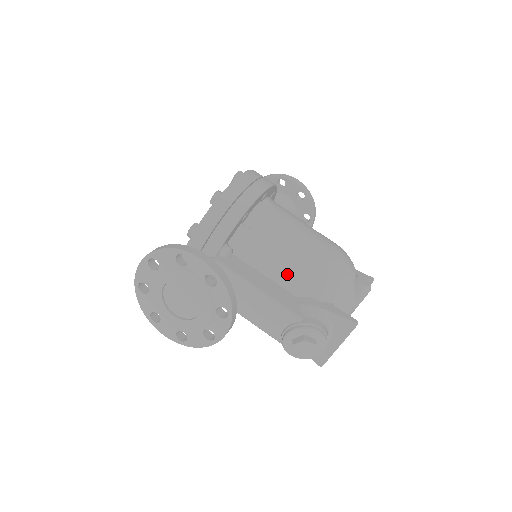
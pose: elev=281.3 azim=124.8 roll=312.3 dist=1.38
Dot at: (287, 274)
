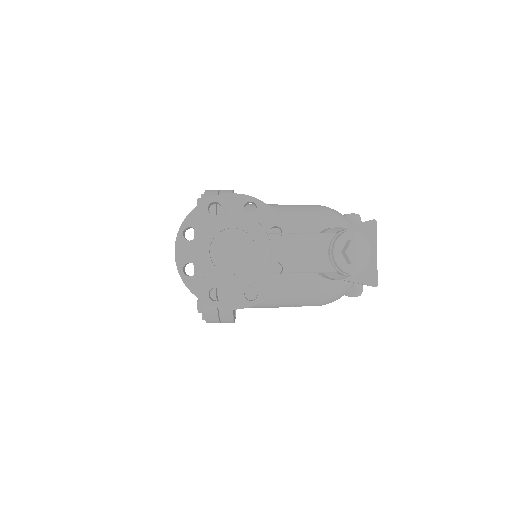
Dot at: (296, 224)
